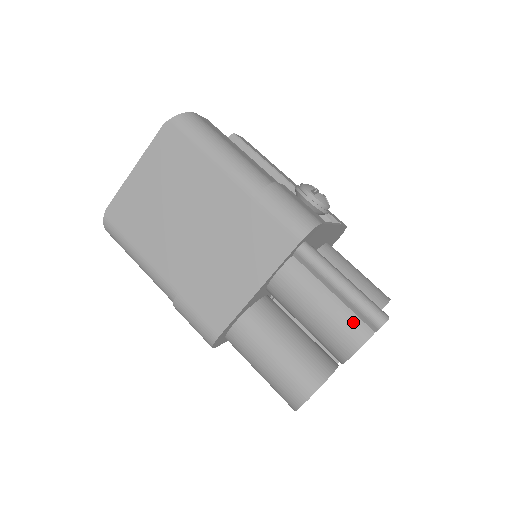
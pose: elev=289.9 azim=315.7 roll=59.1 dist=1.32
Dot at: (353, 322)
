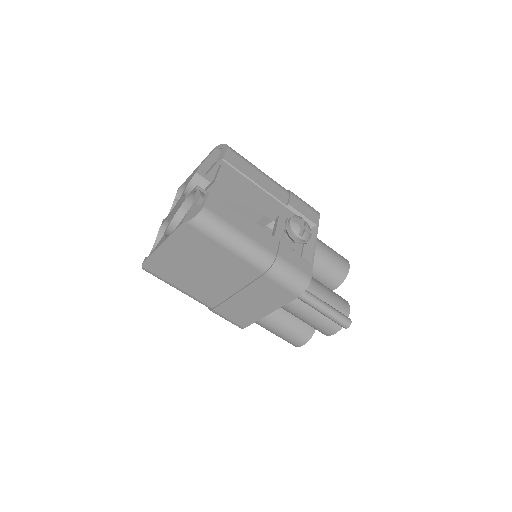
Dot at: (330, 324)
